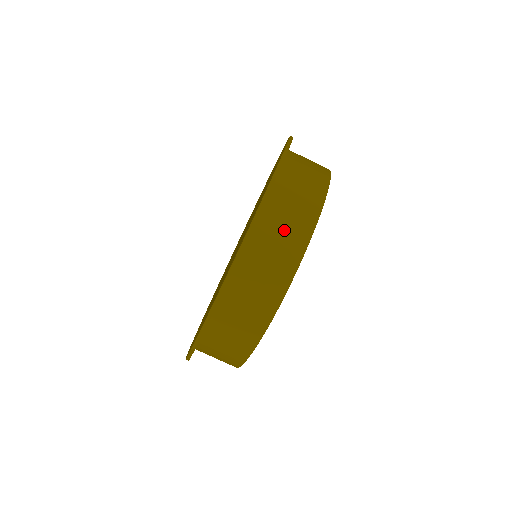
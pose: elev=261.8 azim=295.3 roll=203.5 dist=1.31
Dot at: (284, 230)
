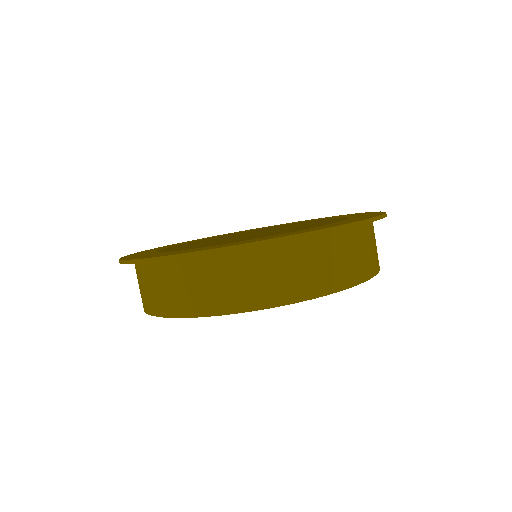
Dot at: (272, 276)
